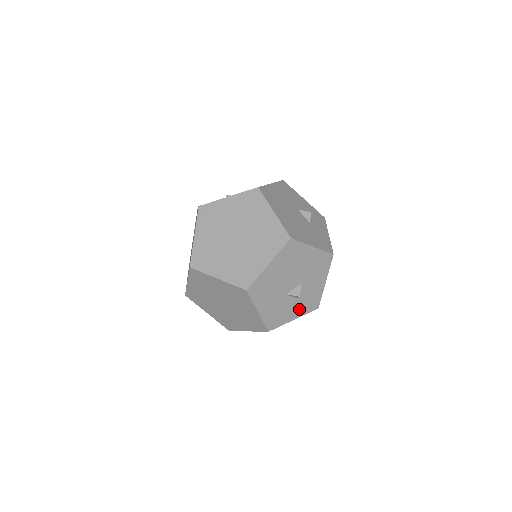
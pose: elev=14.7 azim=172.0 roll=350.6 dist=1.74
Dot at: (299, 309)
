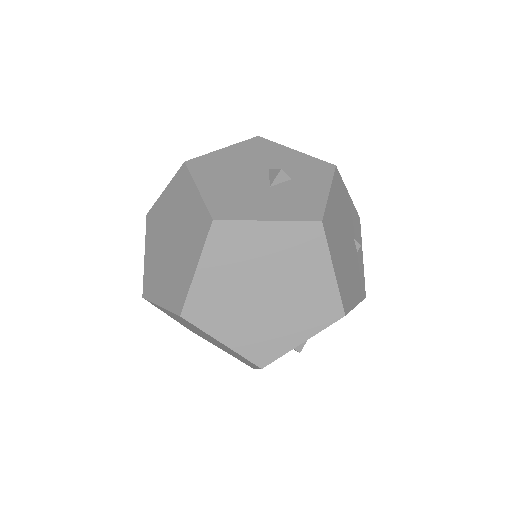
Dot at: (315, 183)
